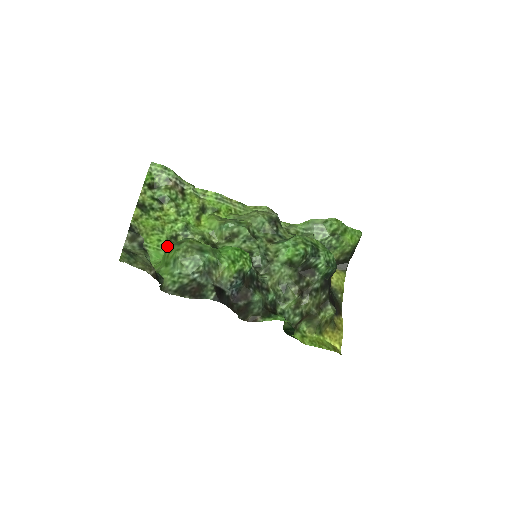
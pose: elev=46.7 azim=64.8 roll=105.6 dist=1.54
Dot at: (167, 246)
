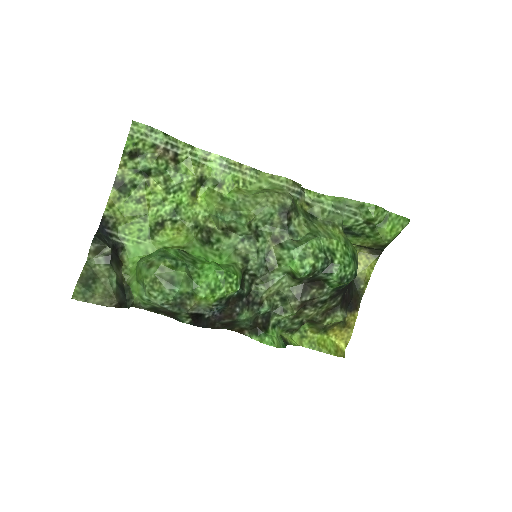
Dot at: (138, 261)
